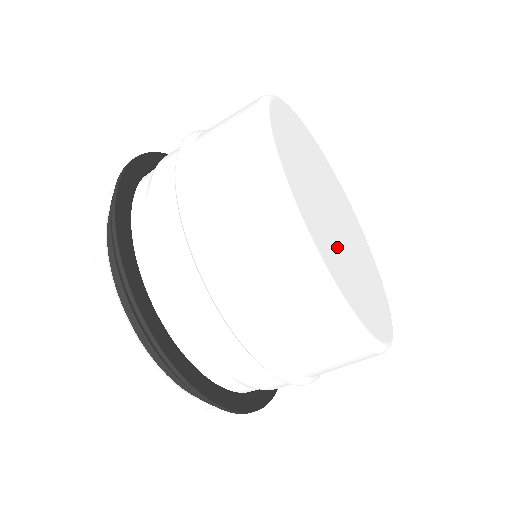
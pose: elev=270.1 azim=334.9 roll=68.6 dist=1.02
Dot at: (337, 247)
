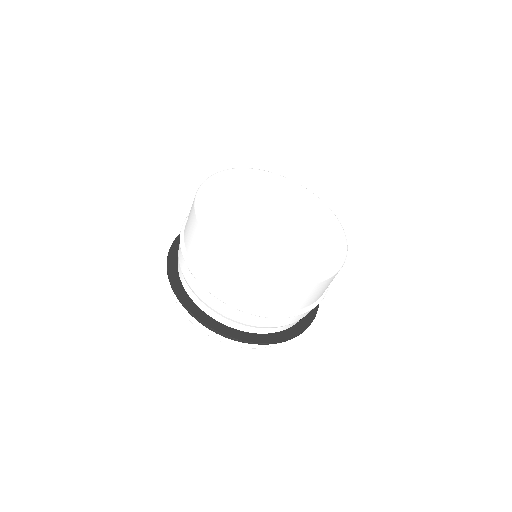
Dot at: (290, 246)
